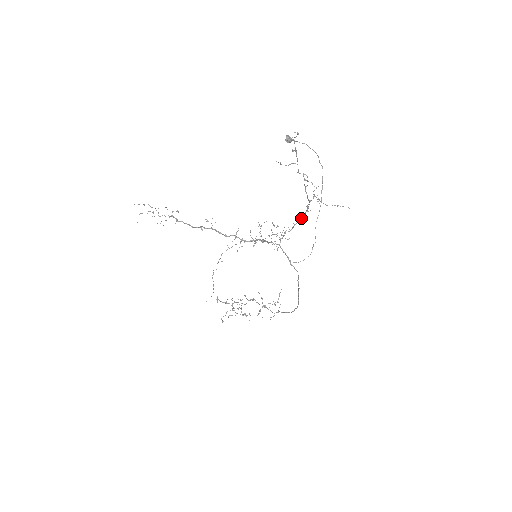
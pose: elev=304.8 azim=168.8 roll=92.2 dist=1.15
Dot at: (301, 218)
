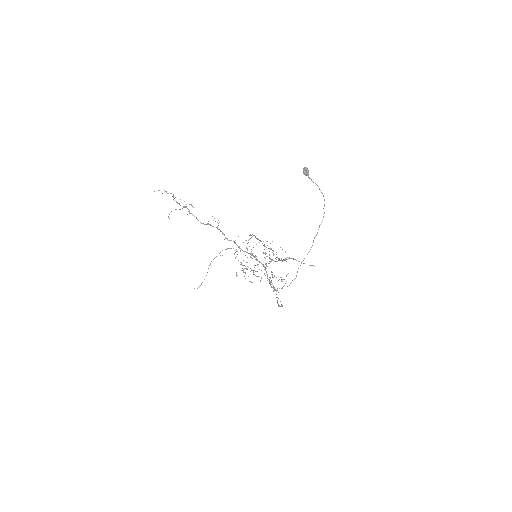
Dot at: occluded
